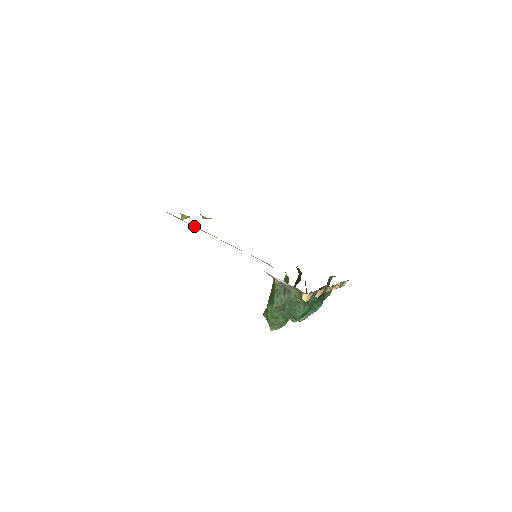
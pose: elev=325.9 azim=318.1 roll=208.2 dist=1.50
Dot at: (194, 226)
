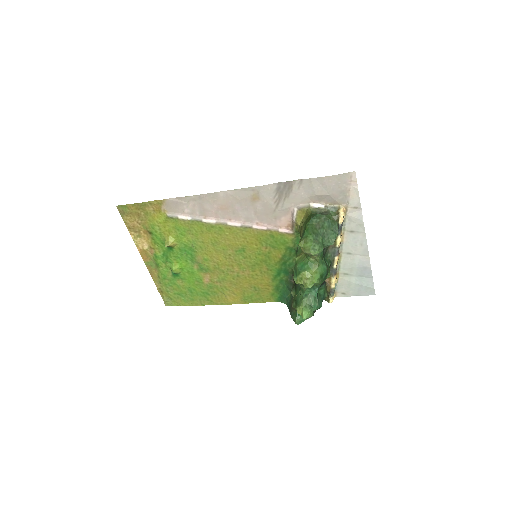
Dot at: (202, 217)
